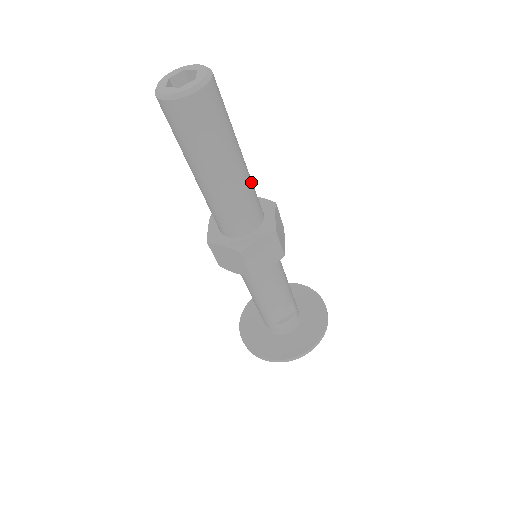
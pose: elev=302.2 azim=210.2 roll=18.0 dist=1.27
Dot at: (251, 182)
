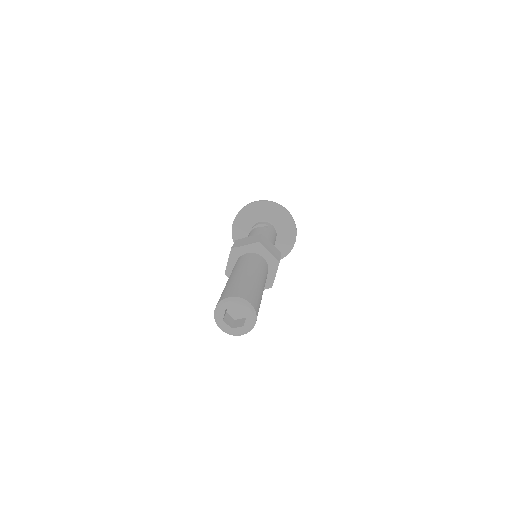
Dot at: occluded
